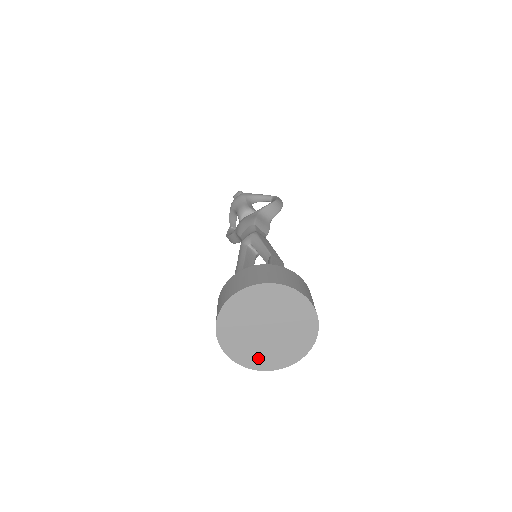
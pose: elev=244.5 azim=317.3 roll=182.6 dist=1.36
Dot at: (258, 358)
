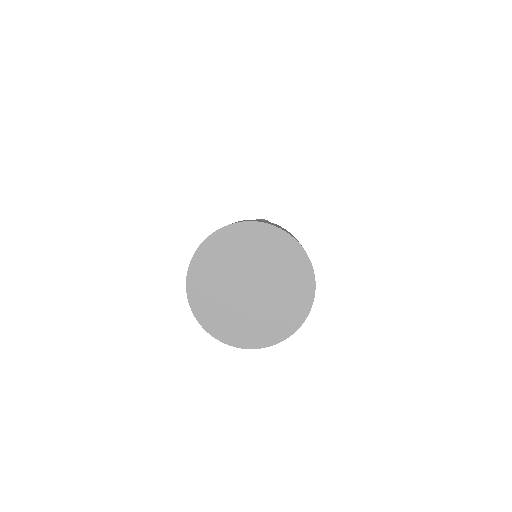
Dot at: (208, 300)
